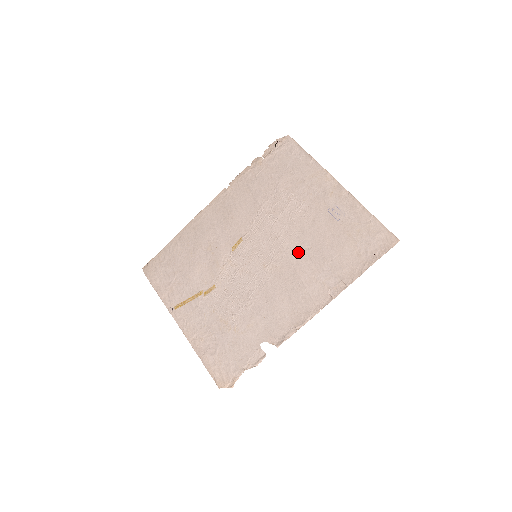
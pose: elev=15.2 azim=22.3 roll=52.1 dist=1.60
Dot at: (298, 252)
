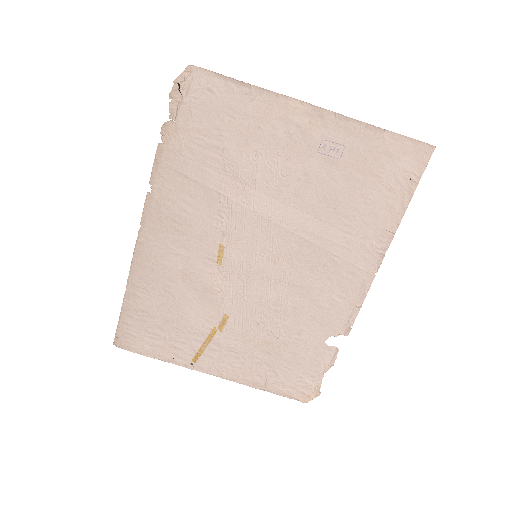
Dot at: (309, 224)
